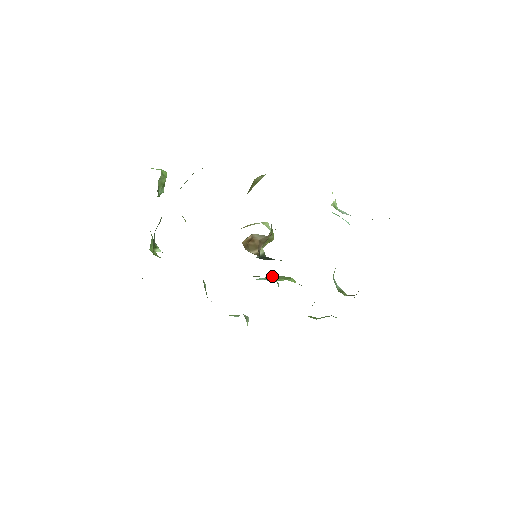
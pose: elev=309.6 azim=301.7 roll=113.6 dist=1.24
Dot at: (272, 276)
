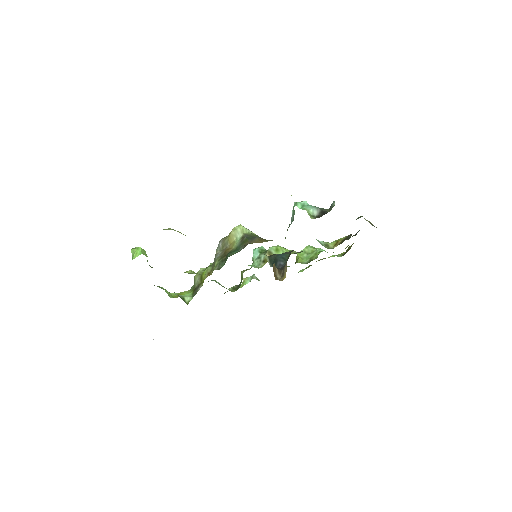
Dot at: (266, 253)
